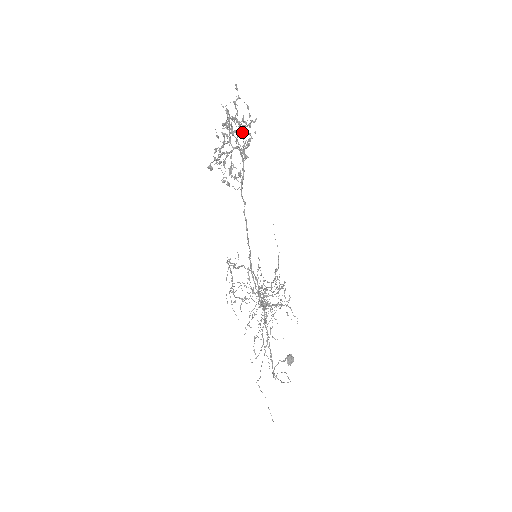
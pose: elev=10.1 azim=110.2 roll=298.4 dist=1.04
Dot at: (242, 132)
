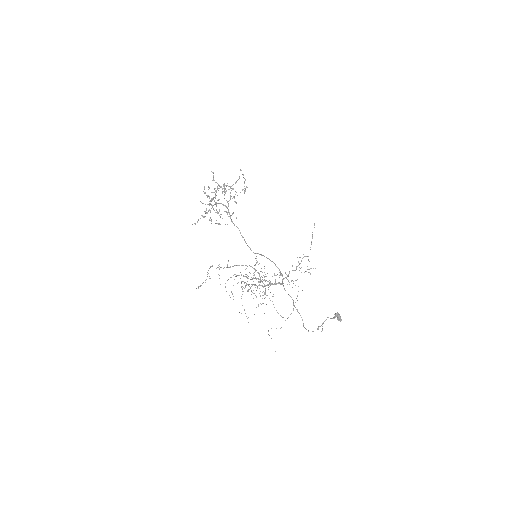
Dot at: occluded
